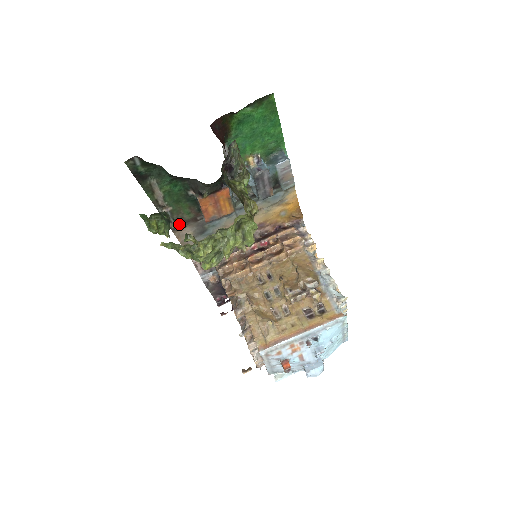
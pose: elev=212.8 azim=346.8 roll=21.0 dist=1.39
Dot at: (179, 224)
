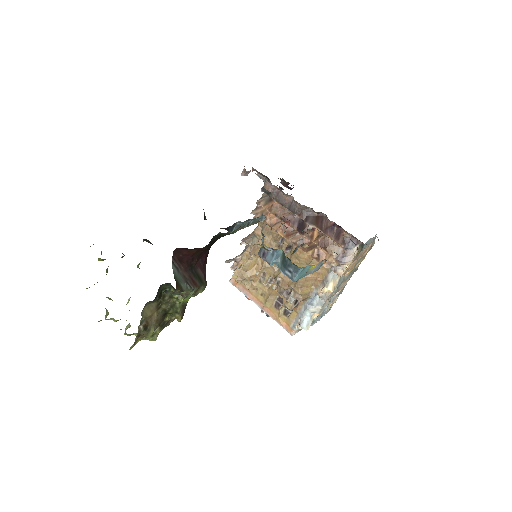
Dot at: occluded
